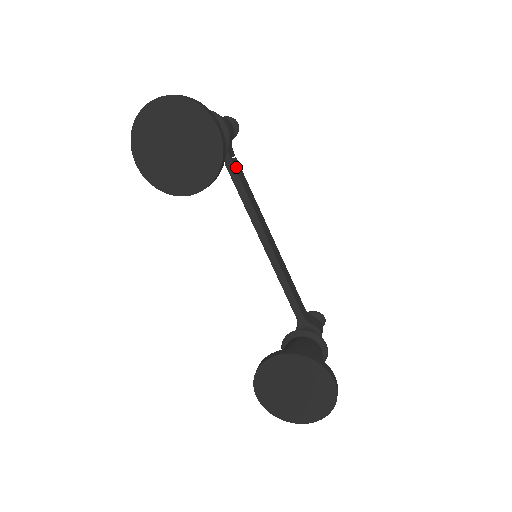
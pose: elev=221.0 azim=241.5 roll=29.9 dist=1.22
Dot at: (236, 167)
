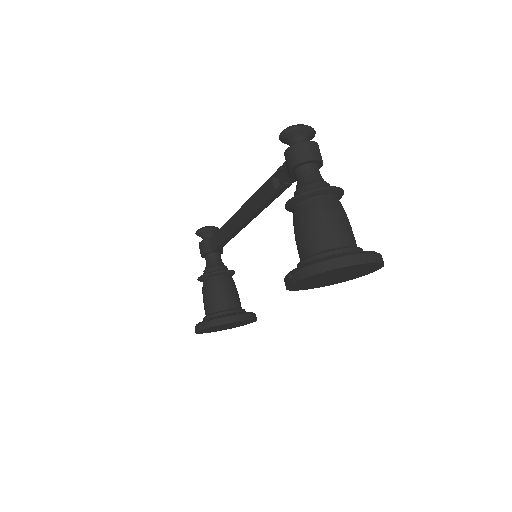
Dot at: occluded
